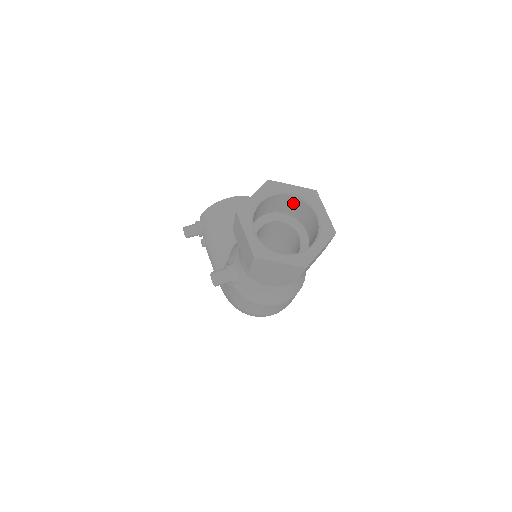
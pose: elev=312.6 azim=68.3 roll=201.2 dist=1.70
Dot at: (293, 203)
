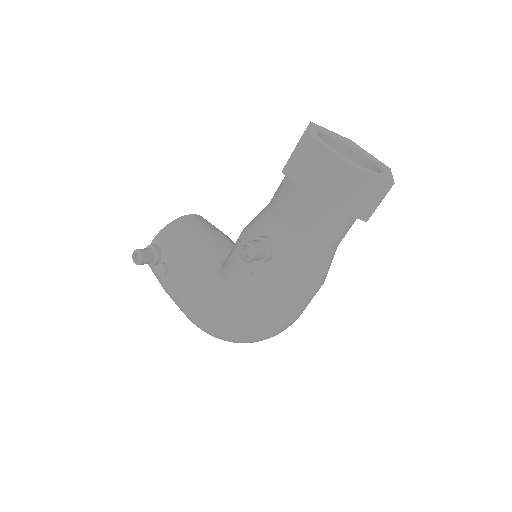
Dot at: occluded
